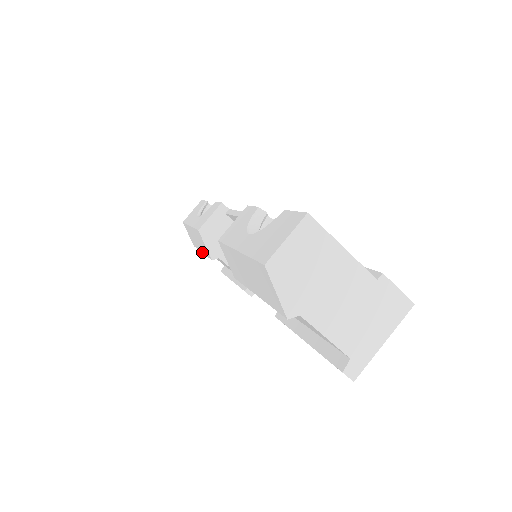
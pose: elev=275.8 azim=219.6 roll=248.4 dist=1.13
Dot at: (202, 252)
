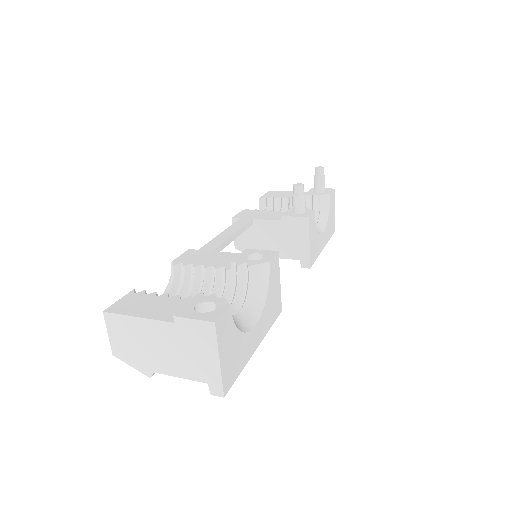
Dot at: occluded
